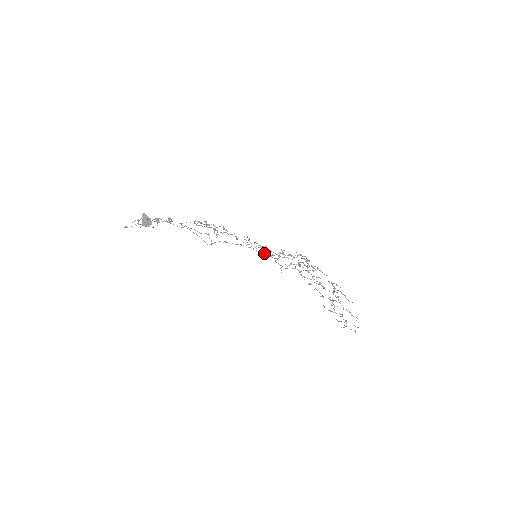
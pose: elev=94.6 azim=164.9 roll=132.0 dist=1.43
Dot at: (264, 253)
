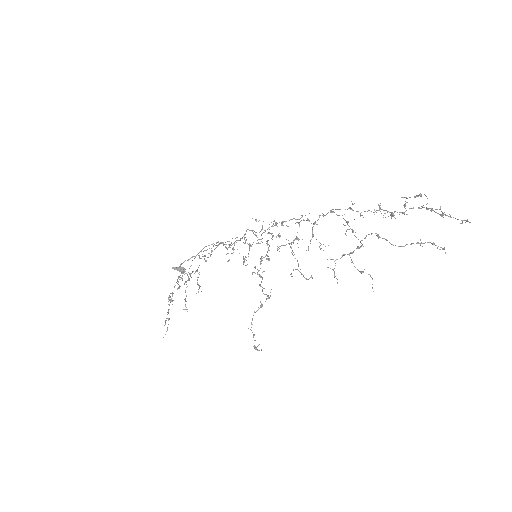
Dot at: occluded
